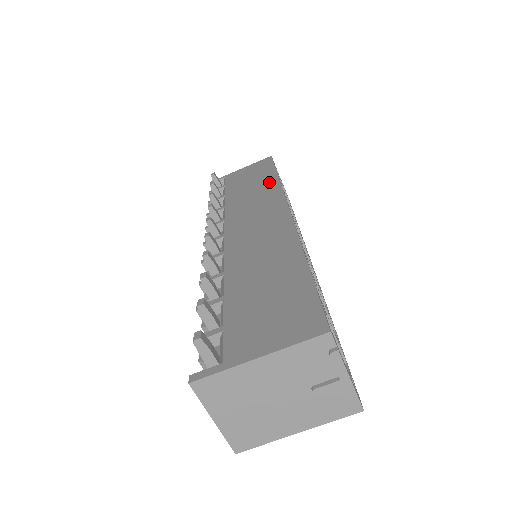
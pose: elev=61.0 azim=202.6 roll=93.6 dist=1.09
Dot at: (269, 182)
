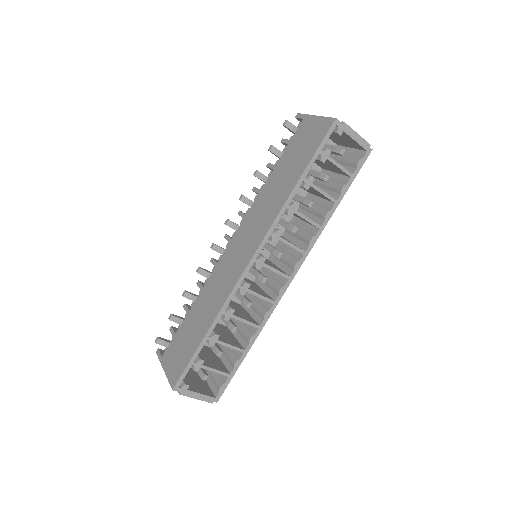
Dot at: (287, 189)
